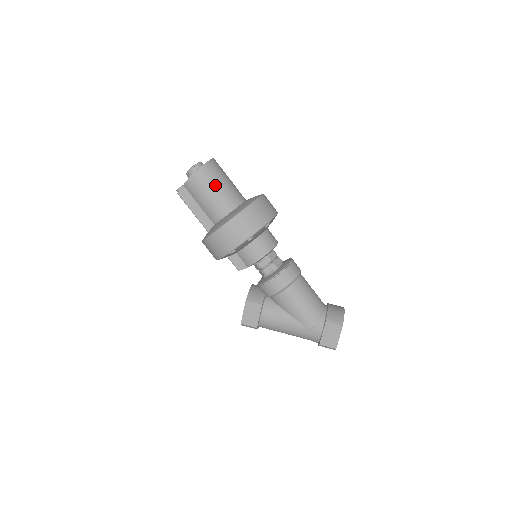
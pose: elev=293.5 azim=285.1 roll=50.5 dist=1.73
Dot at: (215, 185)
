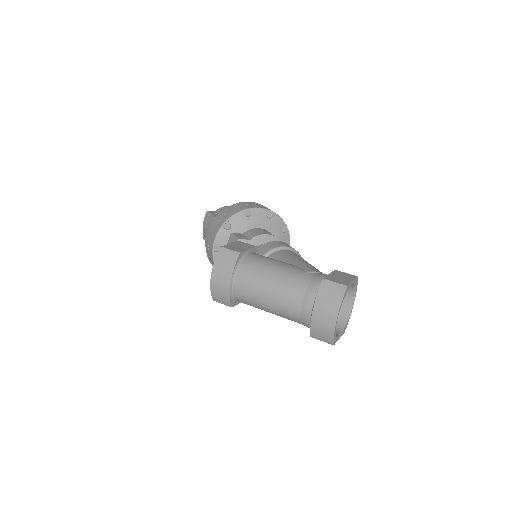
Dot at: occluded
